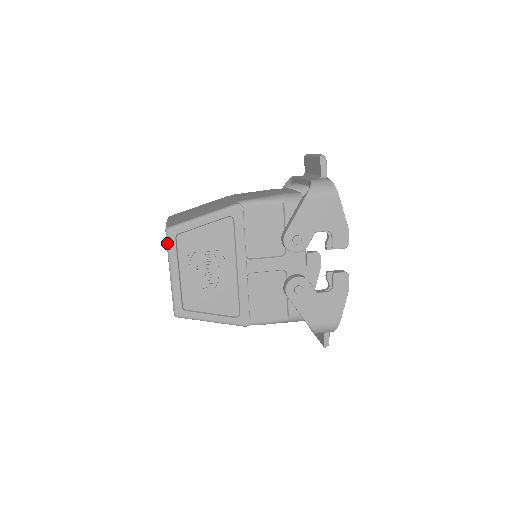
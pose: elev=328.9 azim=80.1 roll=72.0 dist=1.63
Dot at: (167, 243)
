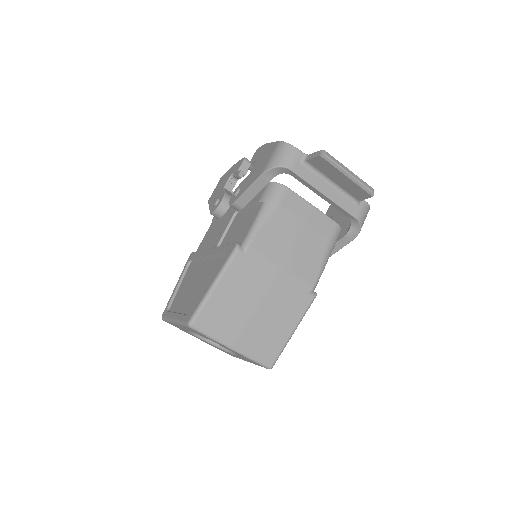
Dot at: occluded
